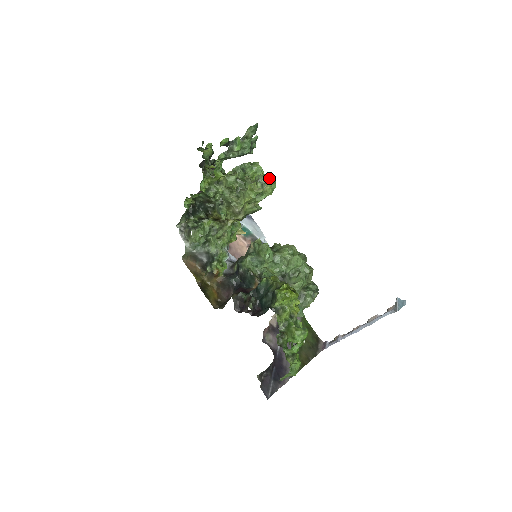
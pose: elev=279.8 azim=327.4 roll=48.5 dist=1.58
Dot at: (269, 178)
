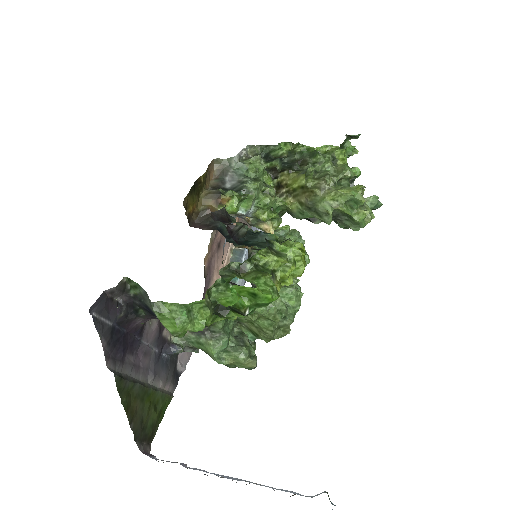
Dot at: occluded
